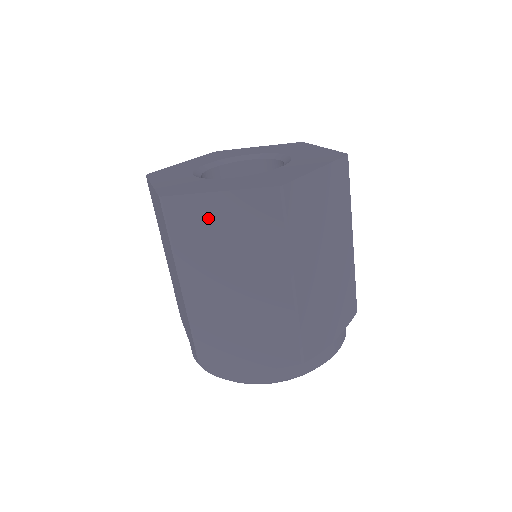
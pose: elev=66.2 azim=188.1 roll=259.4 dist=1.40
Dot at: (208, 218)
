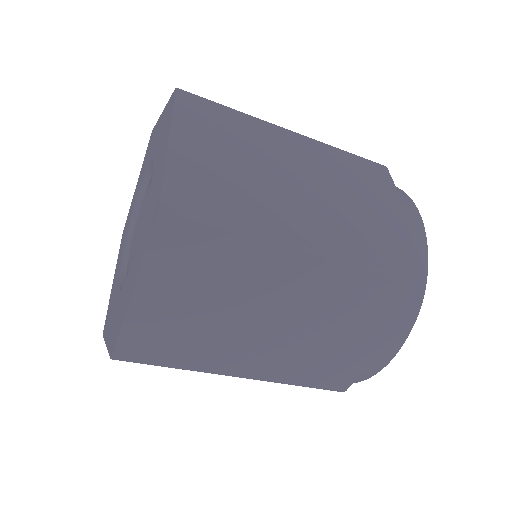
Dot at: (164, 316)
